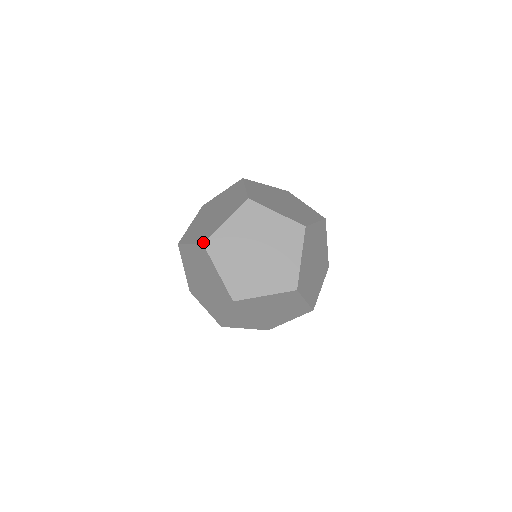
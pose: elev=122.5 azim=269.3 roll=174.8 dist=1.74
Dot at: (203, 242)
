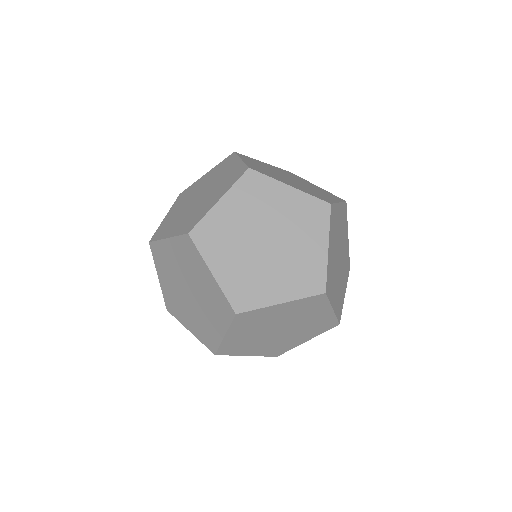
Dot at: (188, 231)
